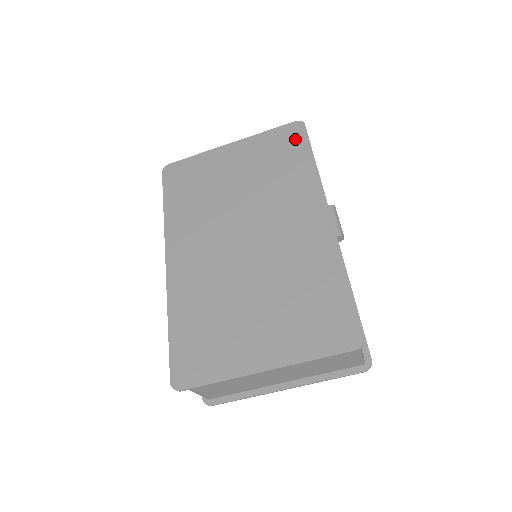
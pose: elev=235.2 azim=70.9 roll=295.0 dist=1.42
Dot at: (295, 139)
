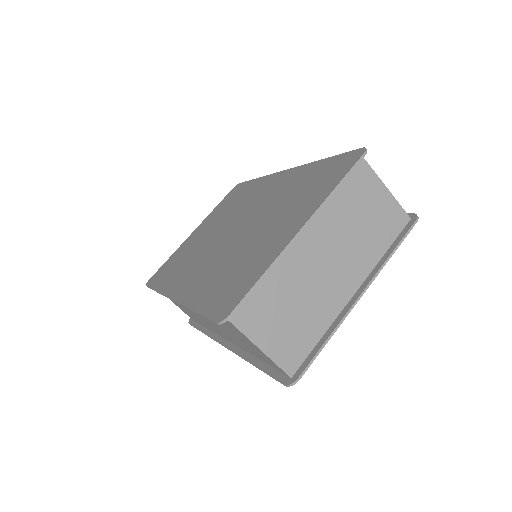
Dot at: (237, 190)
